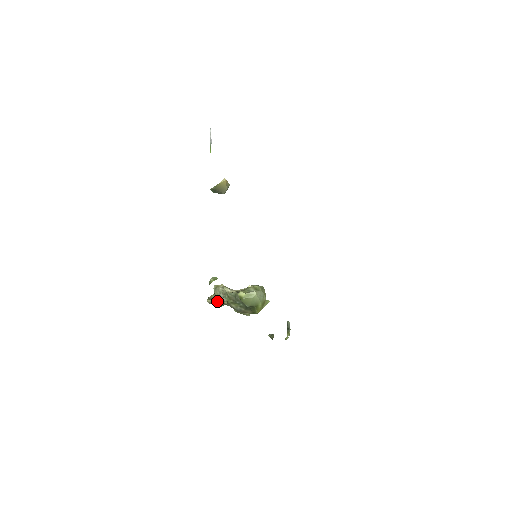
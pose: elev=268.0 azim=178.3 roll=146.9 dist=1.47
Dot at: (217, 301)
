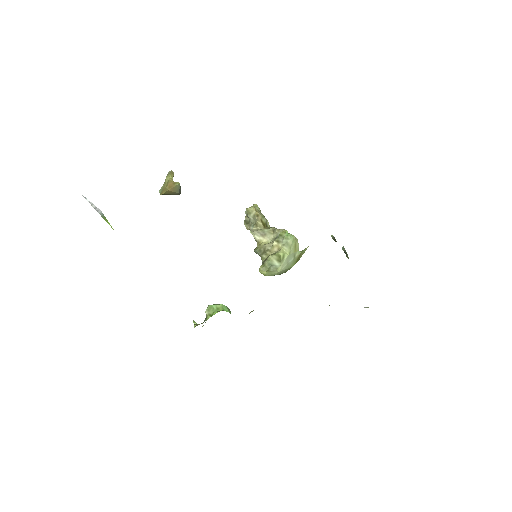
Dot at: occluded
